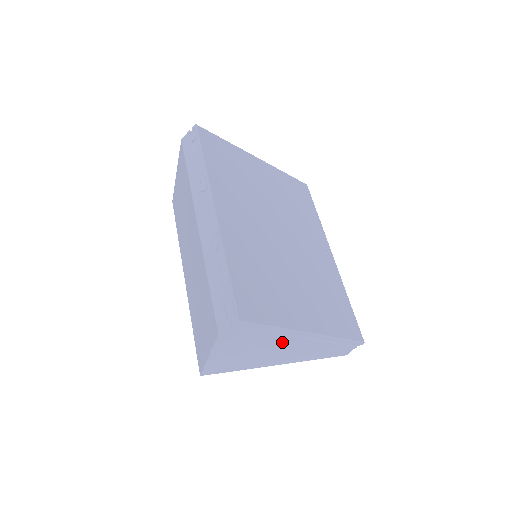
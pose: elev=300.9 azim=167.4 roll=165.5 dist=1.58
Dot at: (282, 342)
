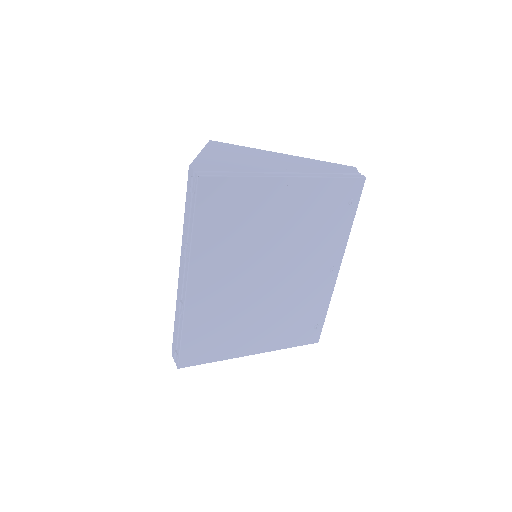
Dot at: occluded
